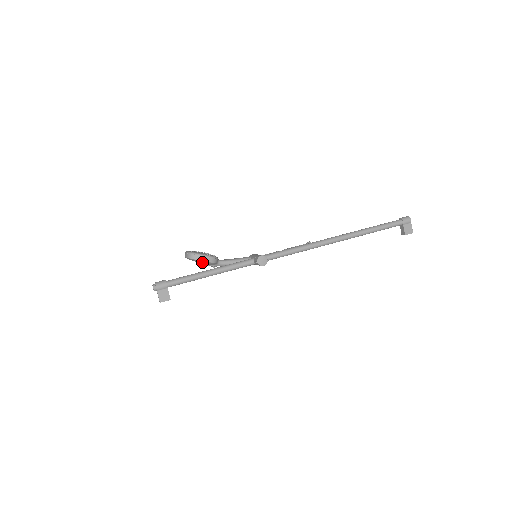
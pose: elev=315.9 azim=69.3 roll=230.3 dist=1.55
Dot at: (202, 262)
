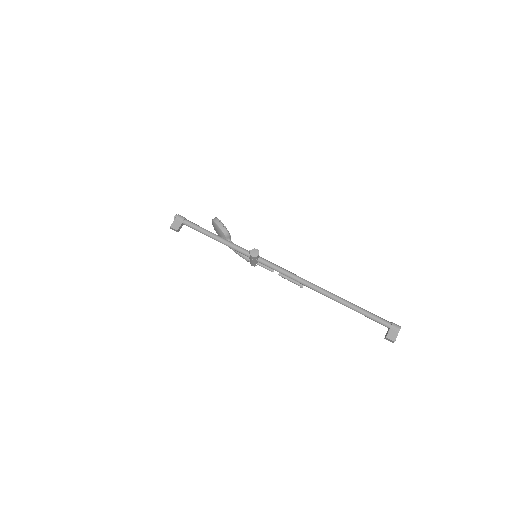
Dot at: (218, 228)
